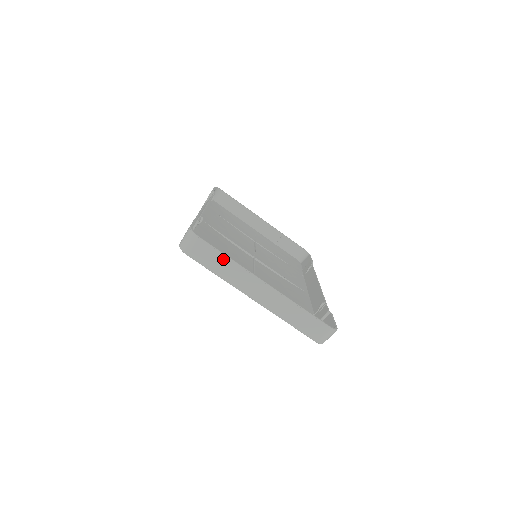
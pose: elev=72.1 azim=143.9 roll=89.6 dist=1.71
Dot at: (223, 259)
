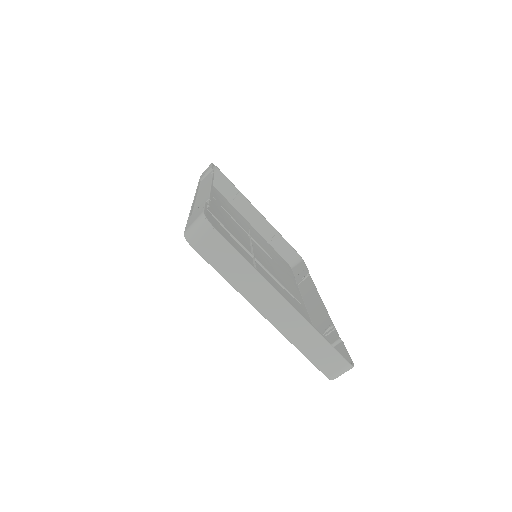
Dot at: (239, 261)
